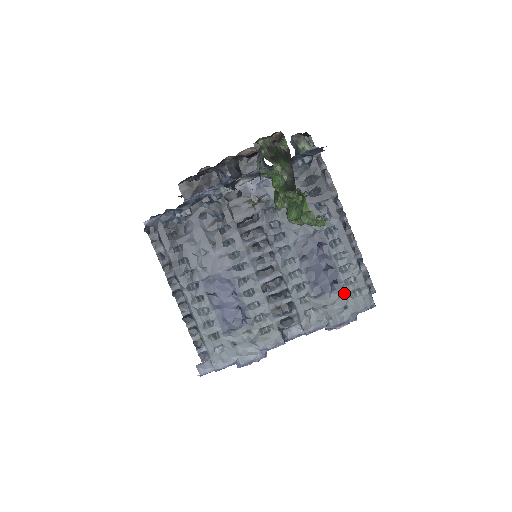
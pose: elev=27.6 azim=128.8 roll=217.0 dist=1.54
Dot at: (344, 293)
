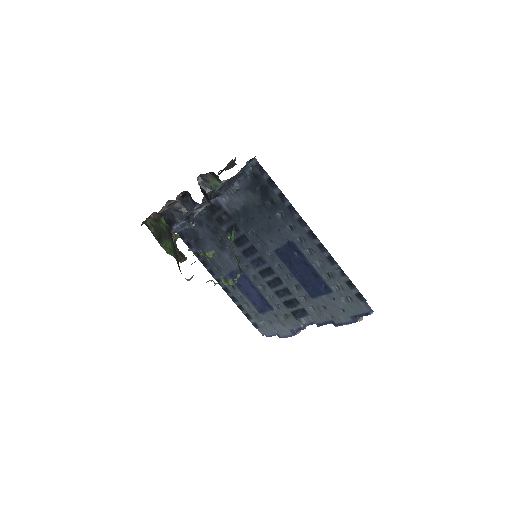
Dot at: (336, 298)
